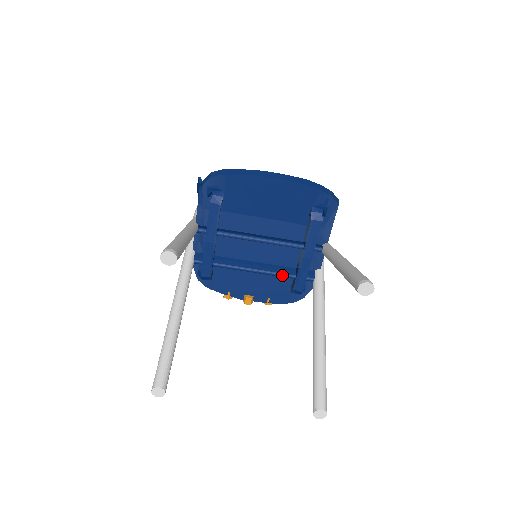
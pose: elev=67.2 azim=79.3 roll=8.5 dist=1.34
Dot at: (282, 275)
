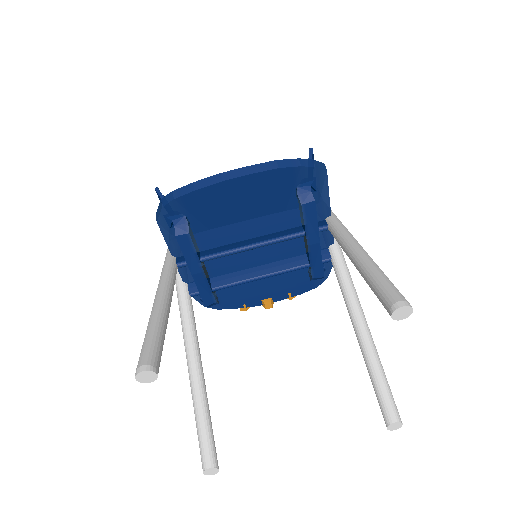
Dot at: (293, 269)
